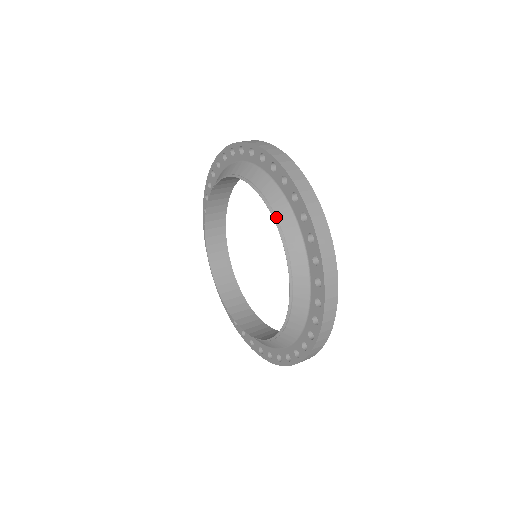
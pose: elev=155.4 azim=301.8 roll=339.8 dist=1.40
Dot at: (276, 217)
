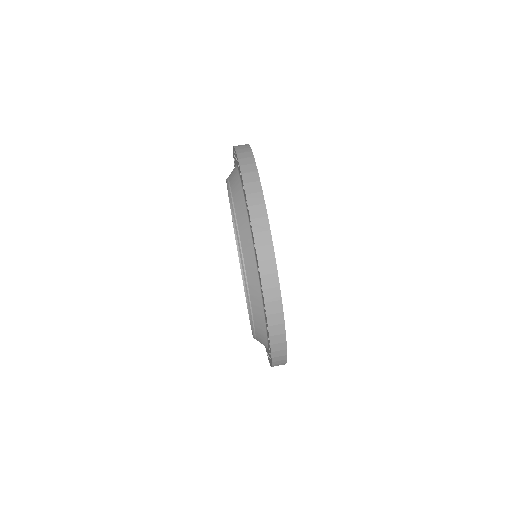
Dot at: (255, 338)
